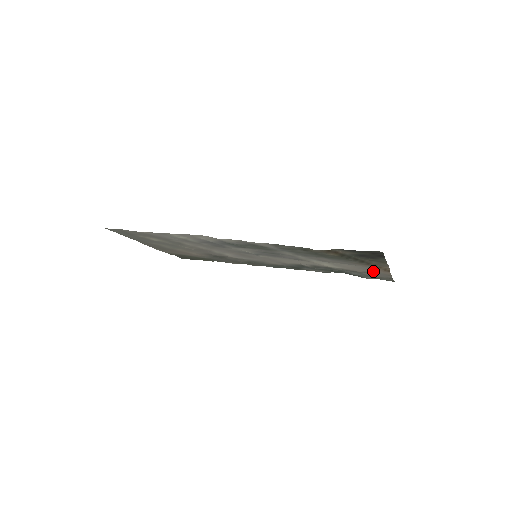
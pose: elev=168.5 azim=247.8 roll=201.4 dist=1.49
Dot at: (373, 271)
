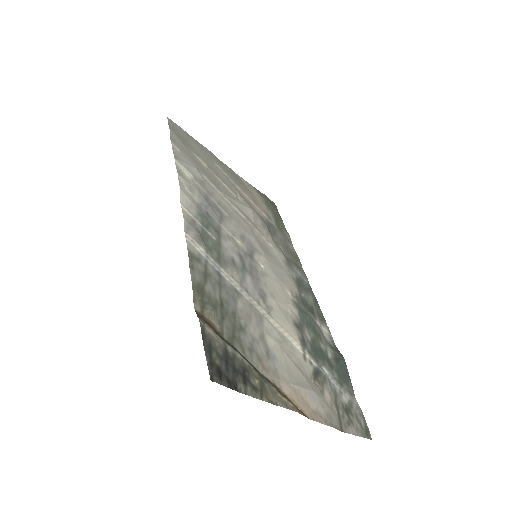
Dot at: (320, 397)
